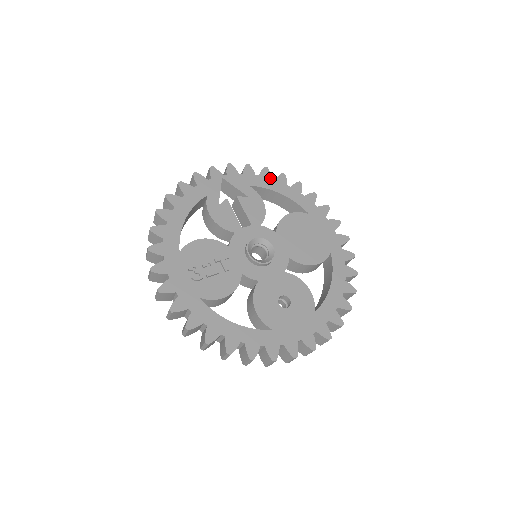
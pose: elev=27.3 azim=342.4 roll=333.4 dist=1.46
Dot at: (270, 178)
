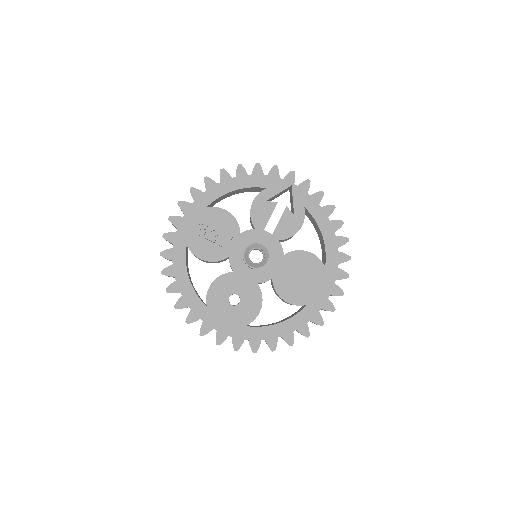
Dot at: (328, 216)
